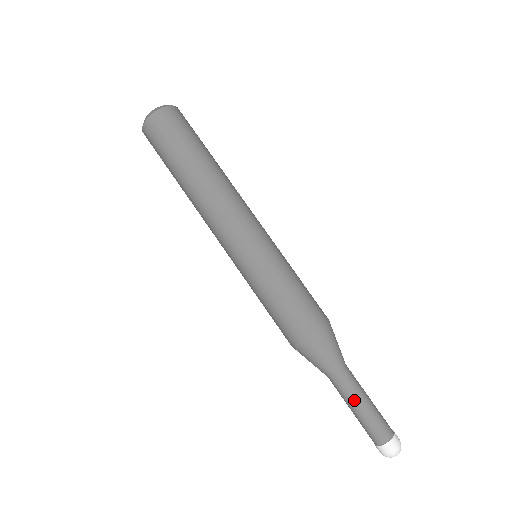
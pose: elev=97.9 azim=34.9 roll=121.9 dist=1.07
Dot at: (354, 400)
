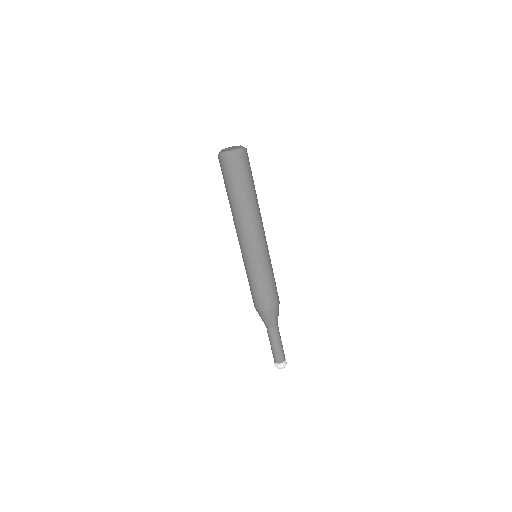
Dot at: (271, 342)
